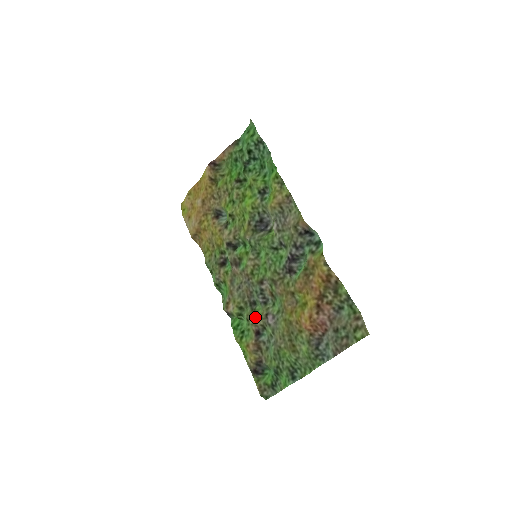
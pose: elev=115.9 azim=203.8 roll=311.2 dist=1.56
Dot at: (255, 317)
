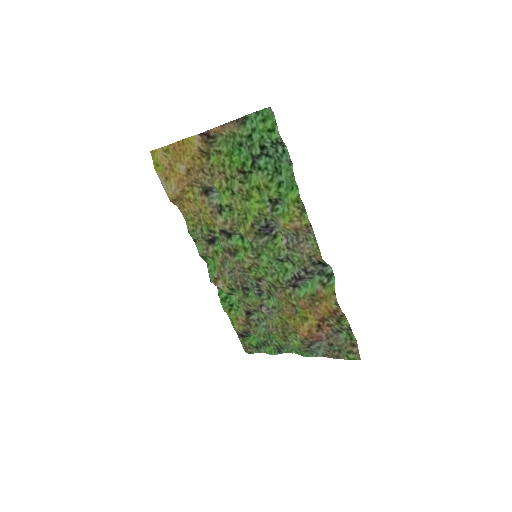
Dot at: (248, 303)
